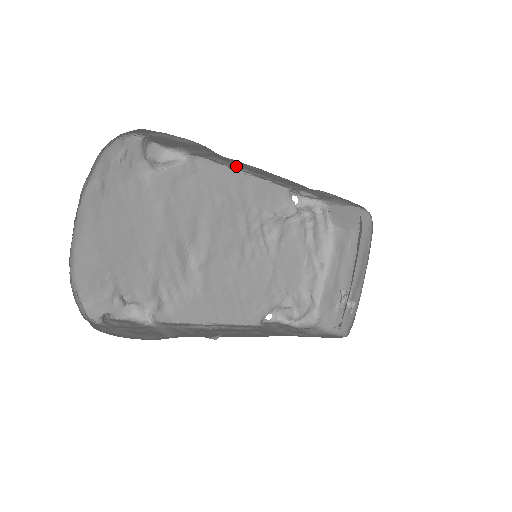
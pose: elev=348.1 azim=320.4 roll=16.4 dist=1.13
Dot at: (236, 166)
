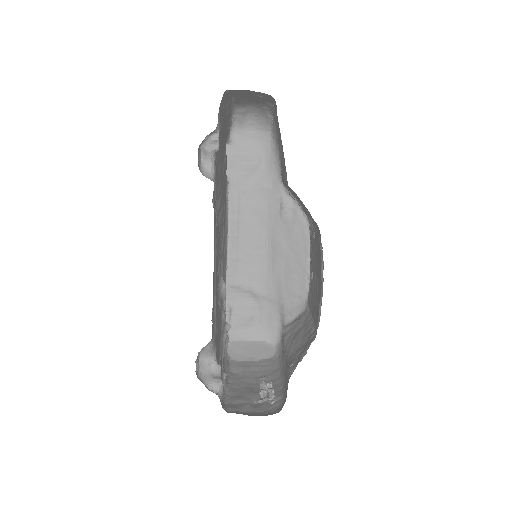
Dot at: (239, 219)
